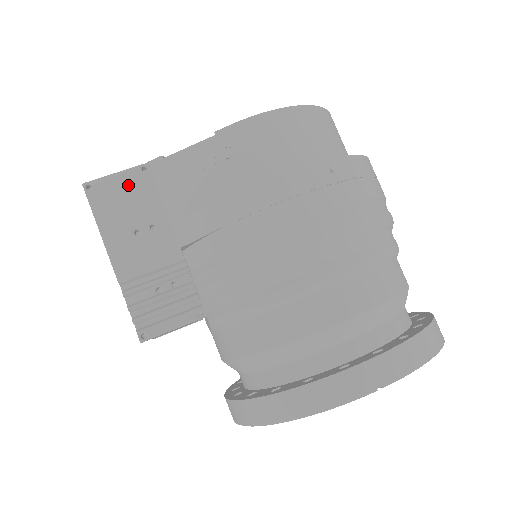
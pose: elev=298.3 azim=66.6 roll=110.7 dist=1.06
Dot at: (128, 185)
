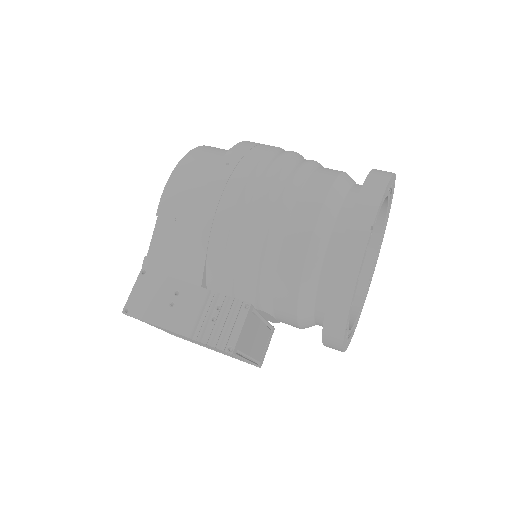
Dot at: (144, 288)
